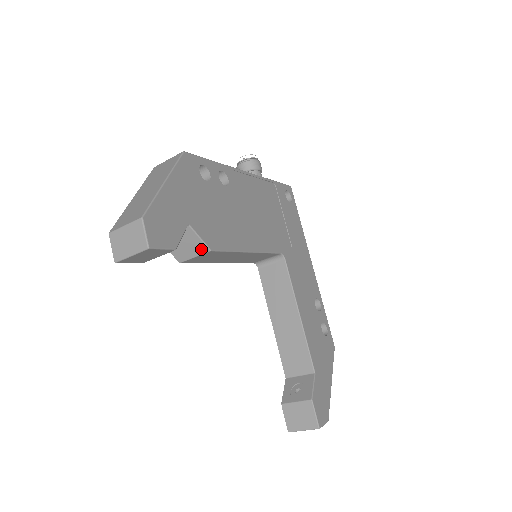
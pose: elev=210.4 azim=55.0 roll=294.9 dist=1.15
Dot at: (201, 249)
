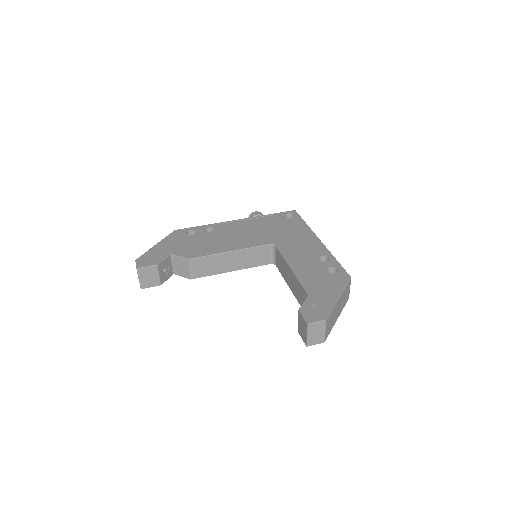
Dot at: (186, 262)
